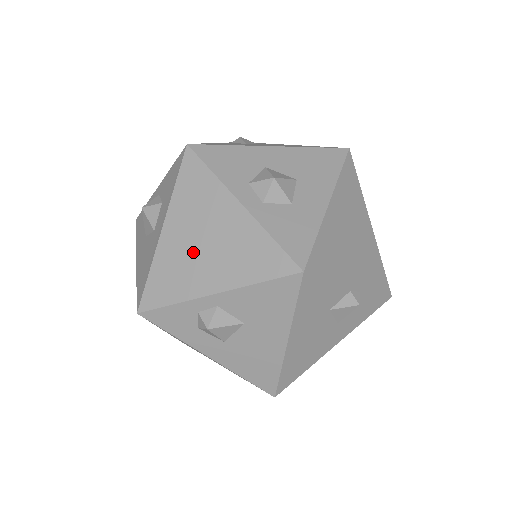
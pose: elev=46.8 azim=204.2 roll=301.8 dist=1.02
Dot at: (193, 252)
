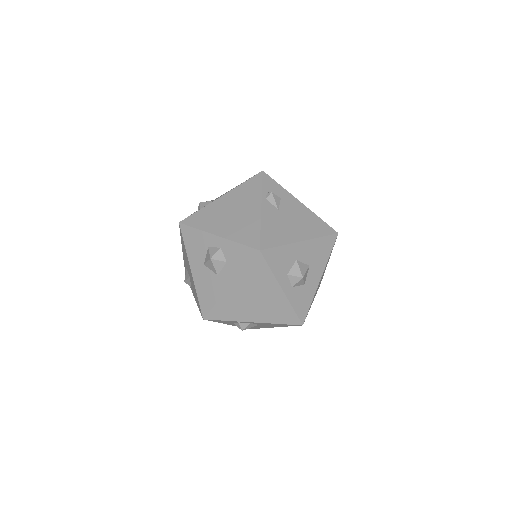
Dot at: (247, 303)
